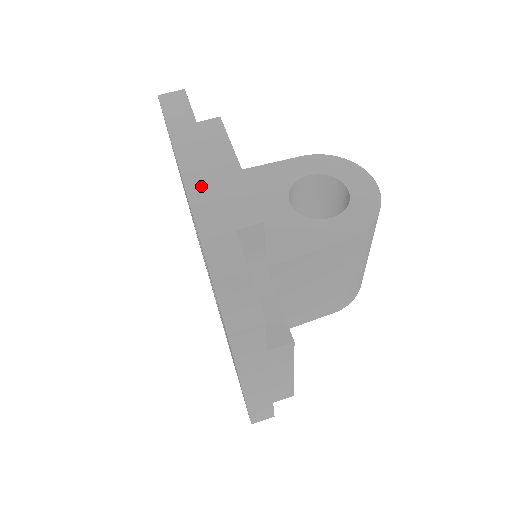
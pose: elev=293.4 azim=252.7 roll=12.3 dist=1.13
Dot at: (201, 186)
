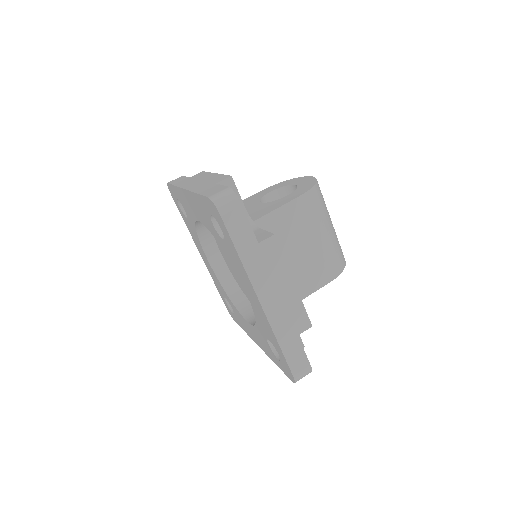
Dot at: (195, 185)
